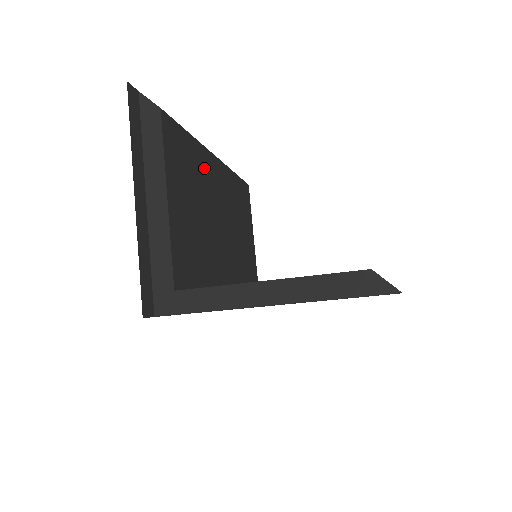
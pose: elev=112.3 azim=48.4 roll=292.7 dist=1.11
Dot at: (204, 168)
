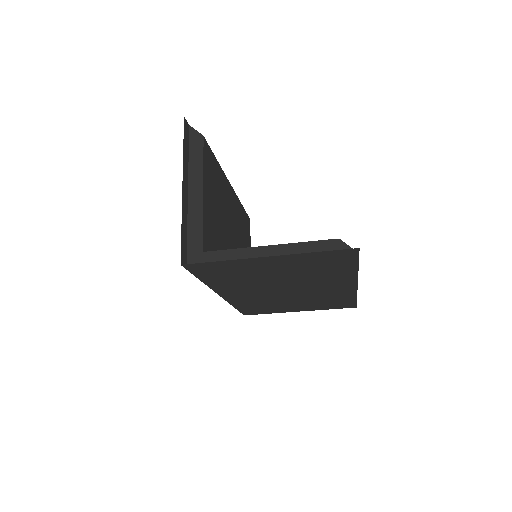
Dot at: (224, 188)
